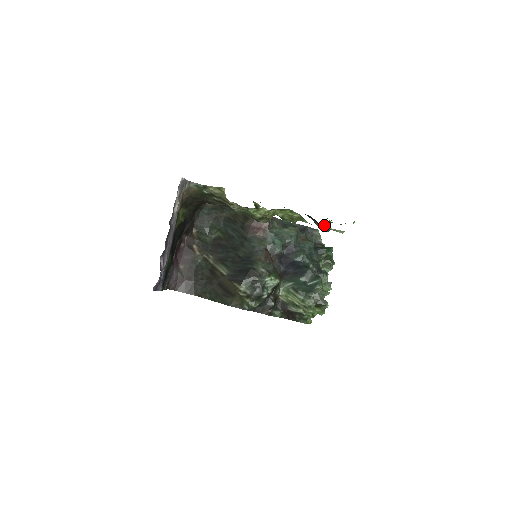
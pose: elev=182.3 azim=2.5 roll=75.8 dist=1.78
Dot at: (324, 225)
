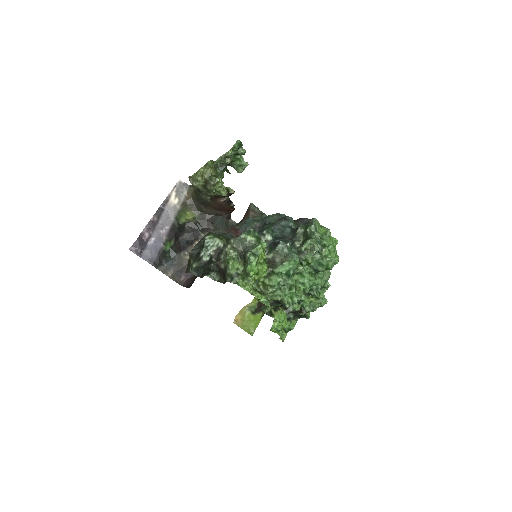
Dot at: (240, 167)
